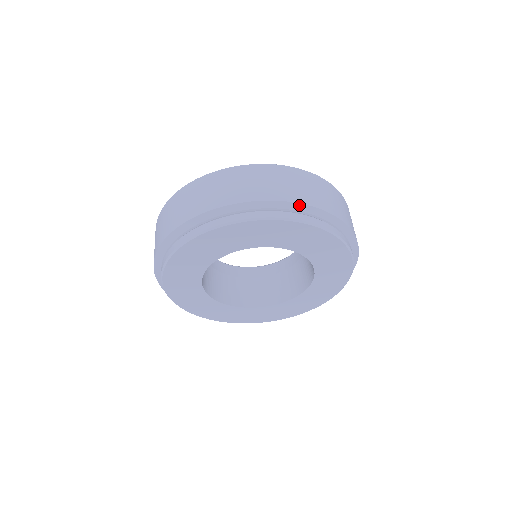
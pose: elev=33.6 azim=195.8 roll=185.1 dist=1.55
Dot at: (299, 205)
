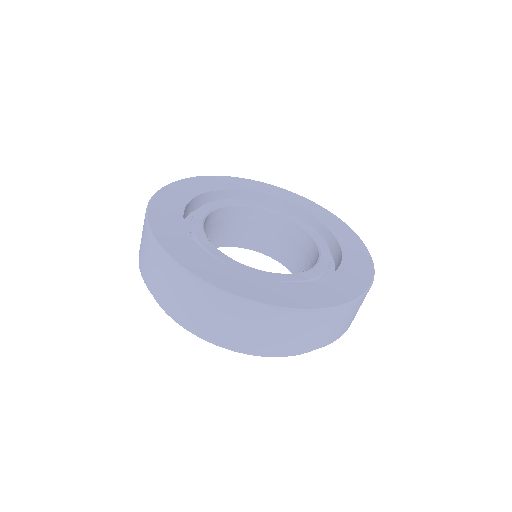
Dot at: (167, 309)
